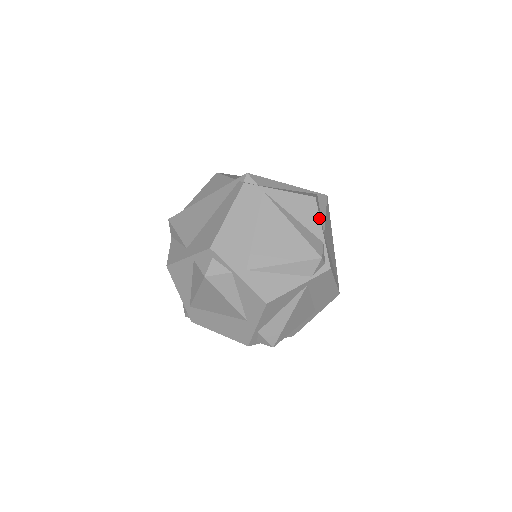
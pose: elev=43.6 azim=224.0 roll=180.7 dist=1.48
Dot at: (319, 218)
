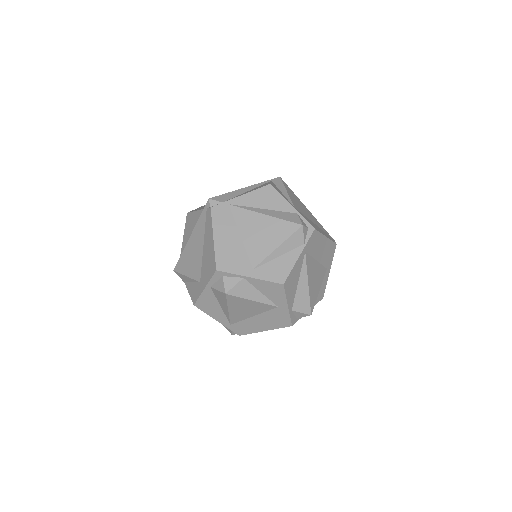
Dot at: (282, 198)
